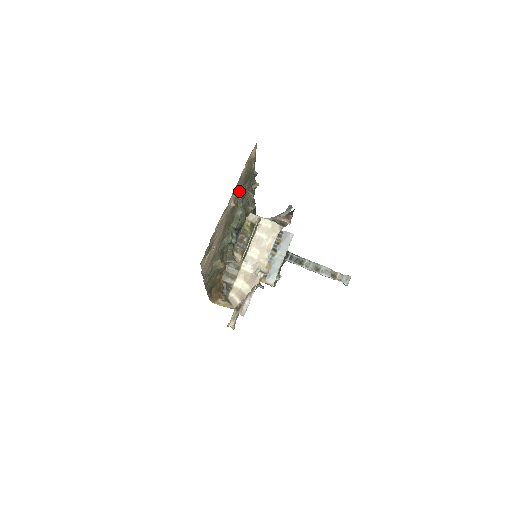
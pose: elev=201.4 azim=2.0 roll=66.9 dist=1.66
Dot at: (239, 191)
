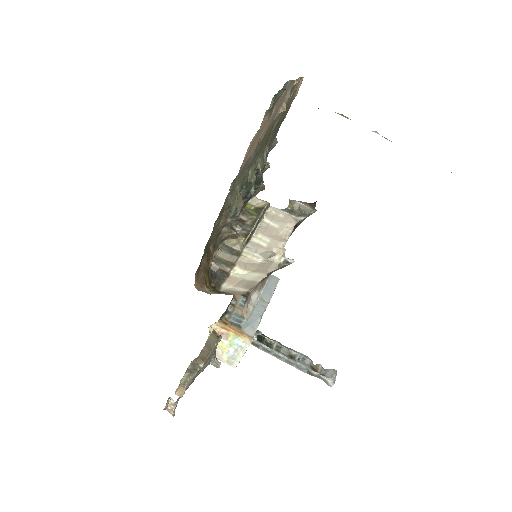
Dot at: occluded
